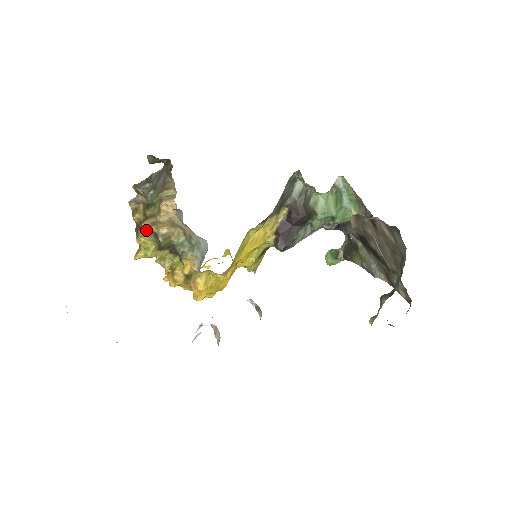
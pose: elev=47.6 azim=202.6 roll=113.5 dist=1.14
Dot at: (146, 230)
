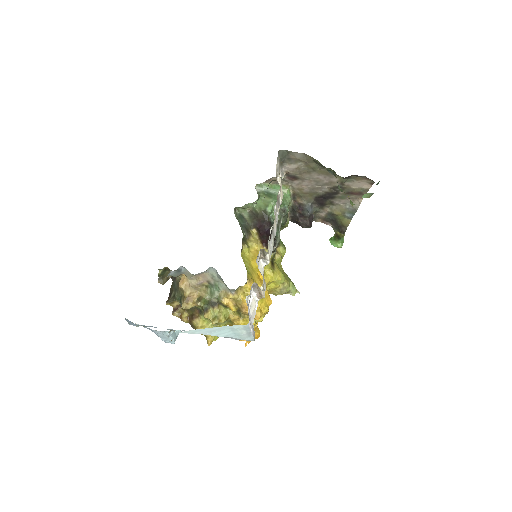
Dot at: (194, 317)
